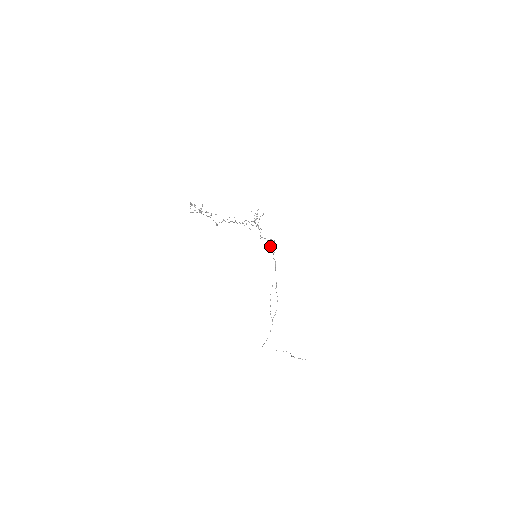
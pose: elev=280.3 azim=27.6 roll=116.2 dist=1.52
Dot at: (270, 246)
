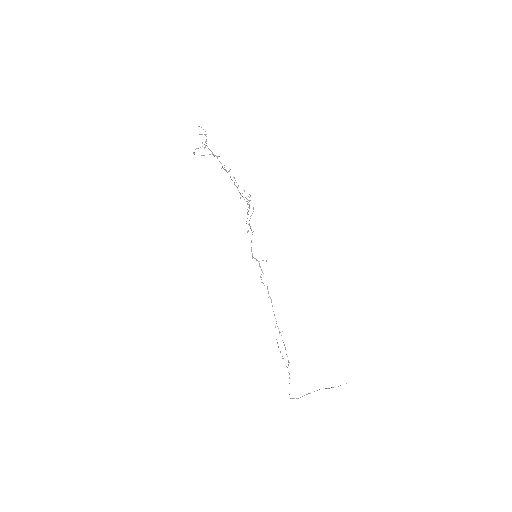
Dot at: (263, 273)
